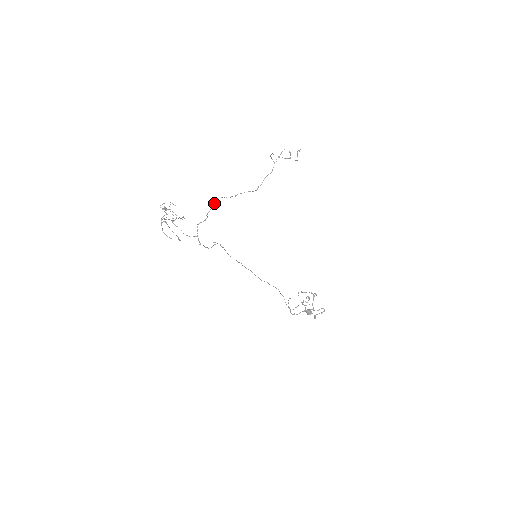
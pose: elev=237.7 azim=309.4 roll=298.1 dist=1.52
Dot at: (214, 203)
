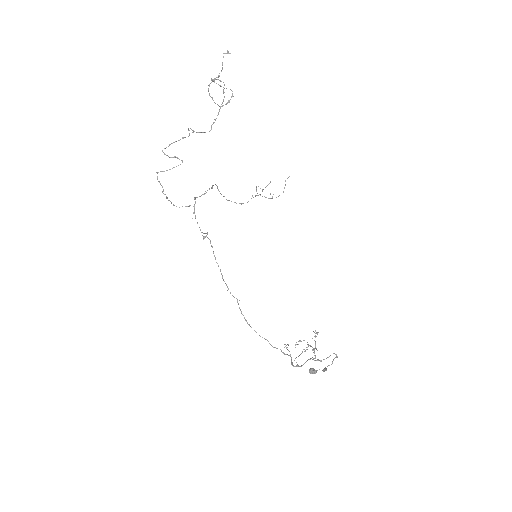
Dot at: occluded
